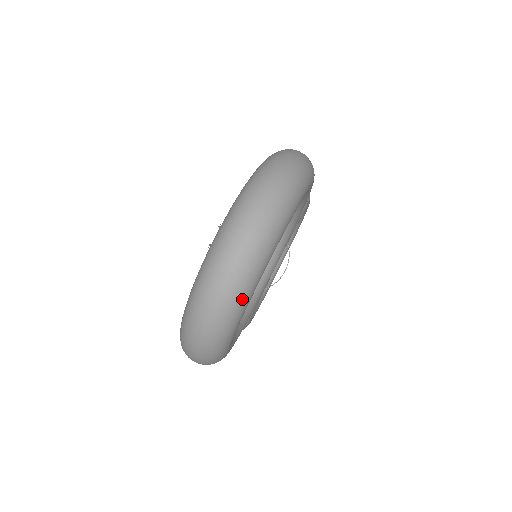
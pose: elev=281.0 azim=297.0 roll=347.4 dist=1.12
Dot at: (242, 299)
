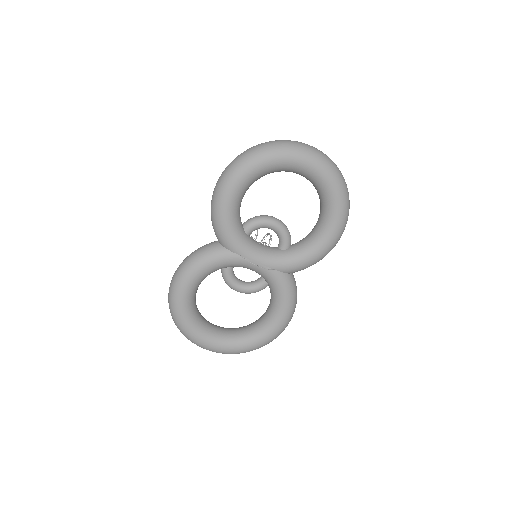
Dot at: (299, 150)
